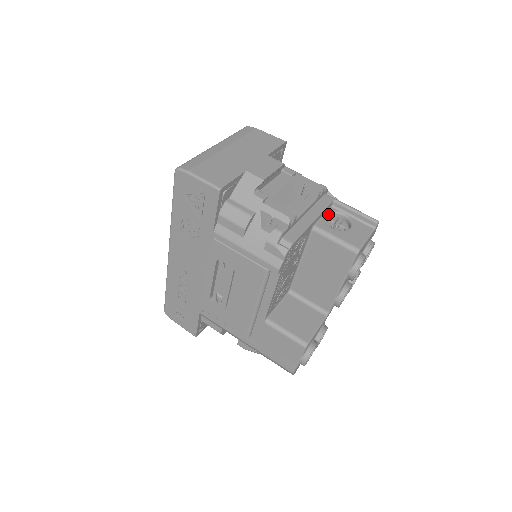
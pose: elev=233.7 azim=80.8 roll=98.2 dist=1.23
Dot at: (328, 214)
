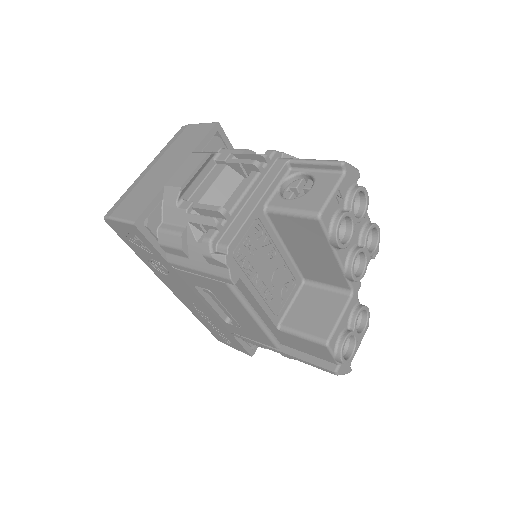
Dot at: (287, 181)
